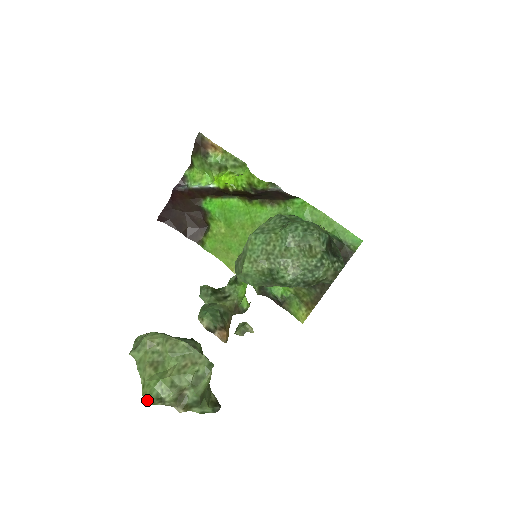
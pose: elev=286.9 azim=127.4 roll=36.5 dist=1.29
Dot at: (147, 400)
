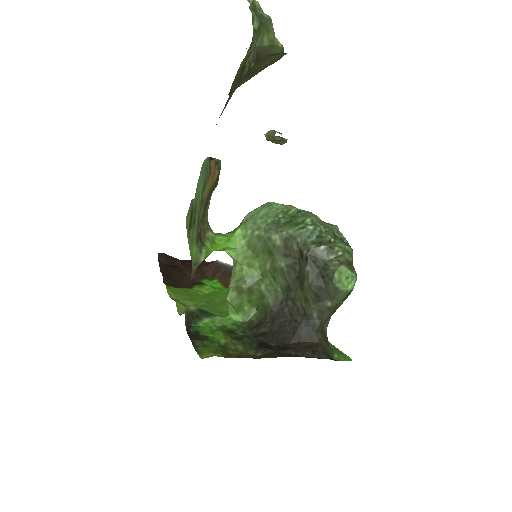
Dot at: out of frame
